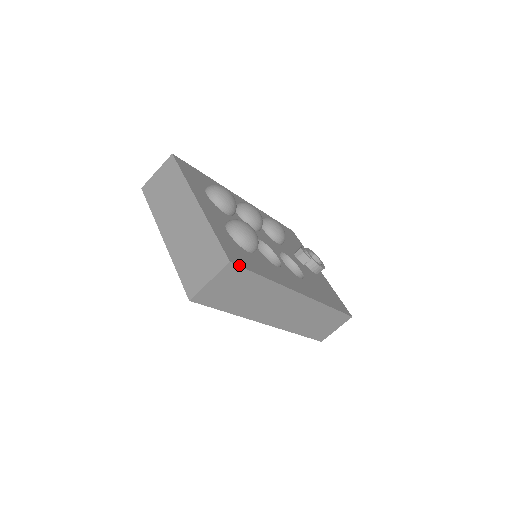
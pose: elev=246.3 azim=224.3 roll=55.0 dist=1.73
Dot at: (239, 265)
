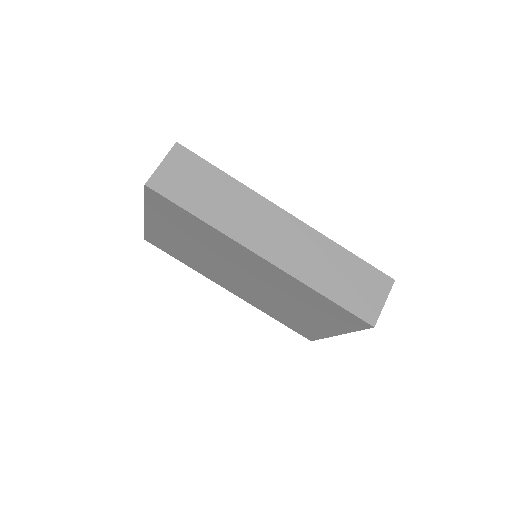
Dot at: (189, 150)
